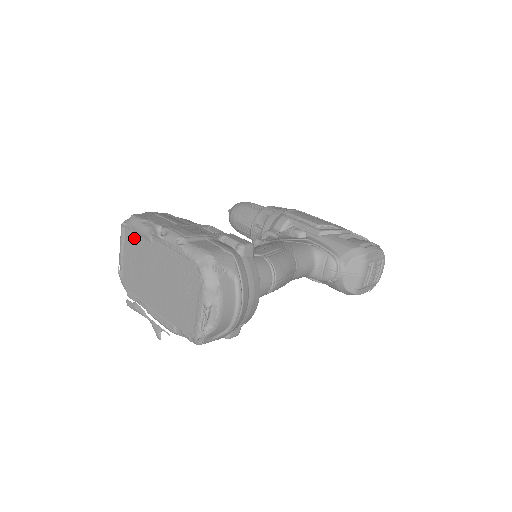
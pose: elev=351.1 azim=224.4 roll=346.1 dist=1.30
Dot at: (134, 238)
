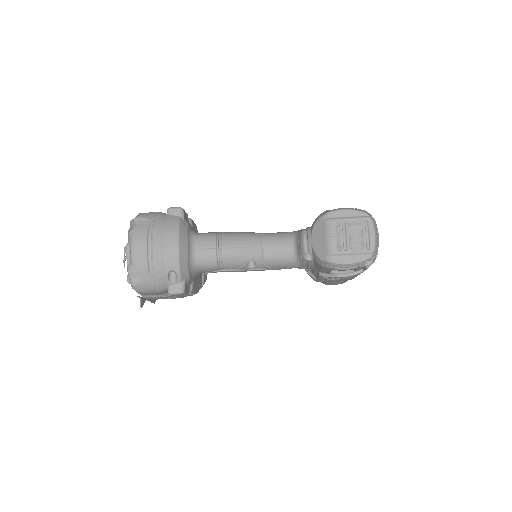
Dot at: occluded
